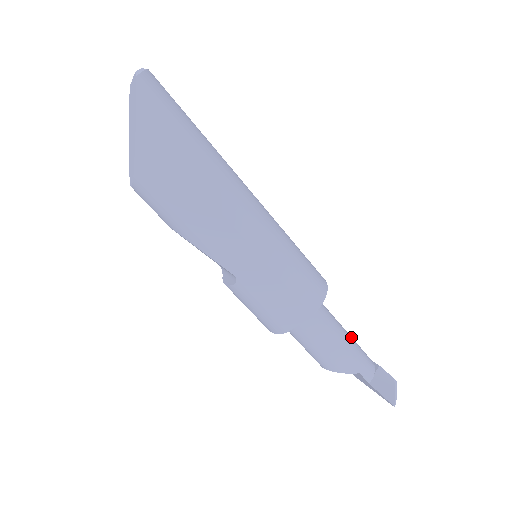
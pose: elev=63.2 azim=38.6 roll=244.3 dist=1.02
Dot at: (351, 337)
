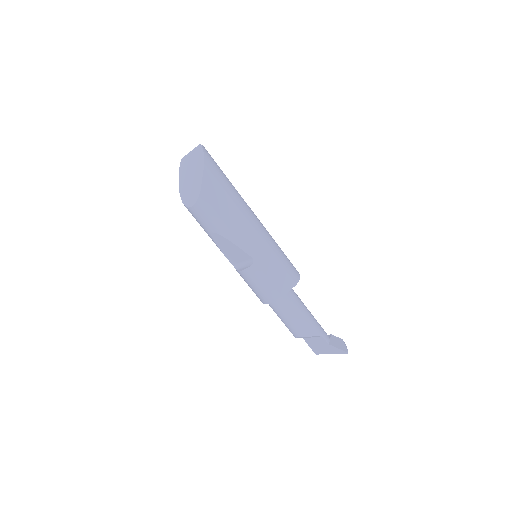
Dot at: occluded
